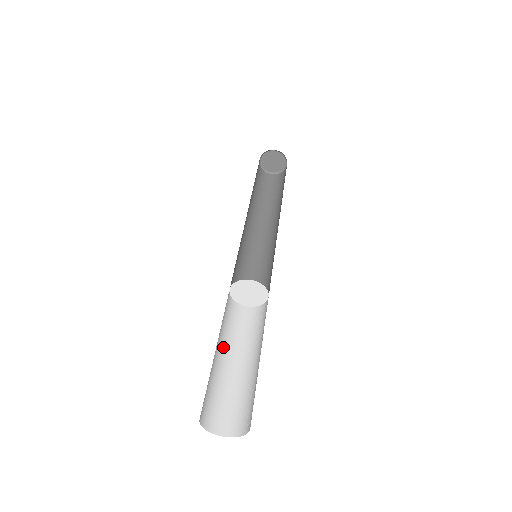
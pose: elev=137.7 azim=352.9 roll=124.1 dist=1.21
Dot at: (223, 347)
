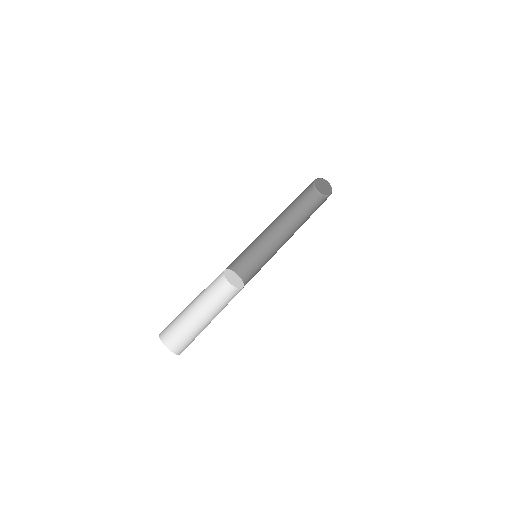
Dot at: (200, 303)
